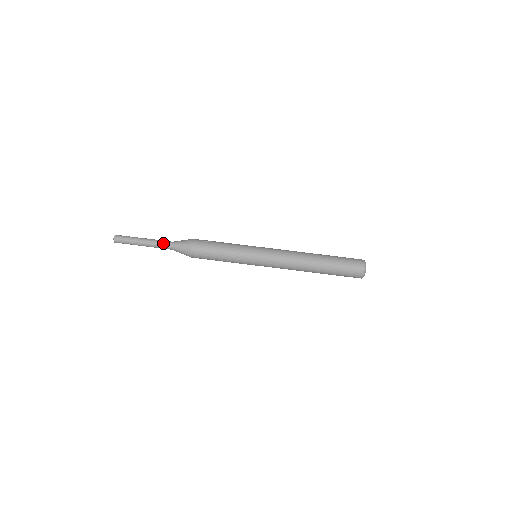
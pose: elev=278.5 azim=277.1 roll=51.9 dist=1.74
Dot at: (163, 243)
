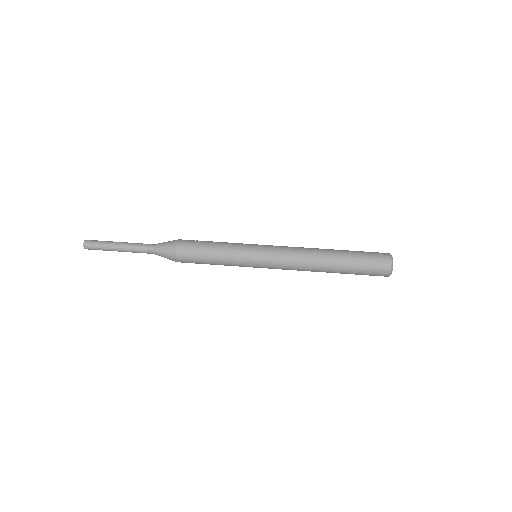
Dot at: (143, 244)
